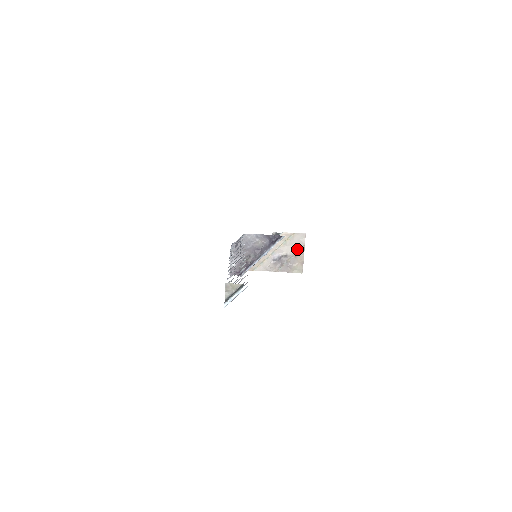
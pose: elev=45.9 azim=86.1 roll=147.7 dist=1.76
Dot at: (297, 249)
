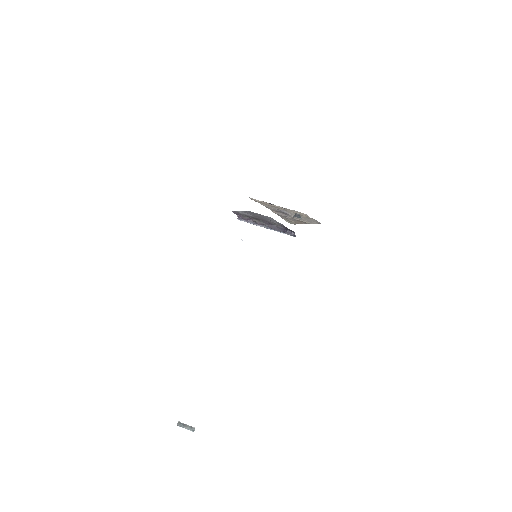
Dot at: (304, 220)
